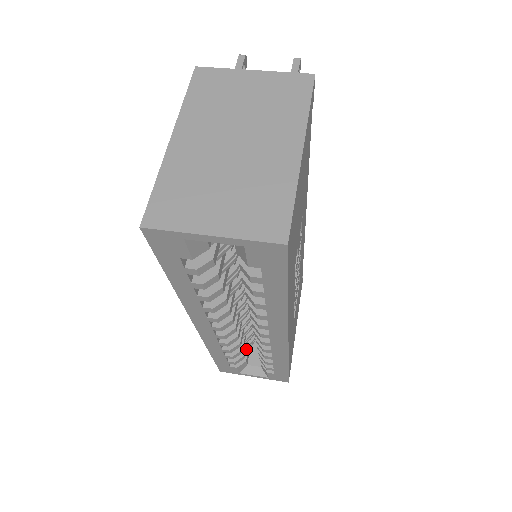
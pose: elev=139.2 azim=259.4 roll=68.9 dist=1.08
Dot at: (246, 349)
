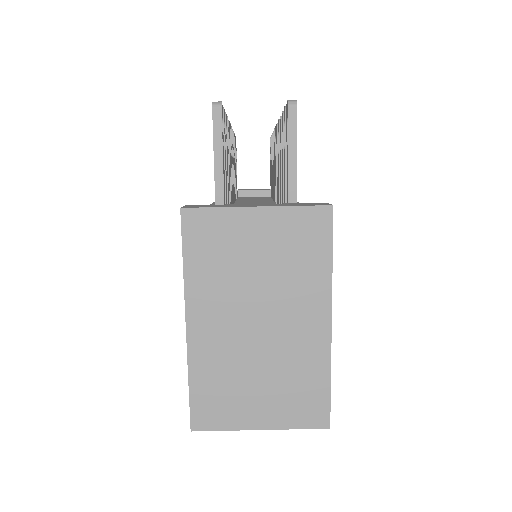
Dot at: occluded
